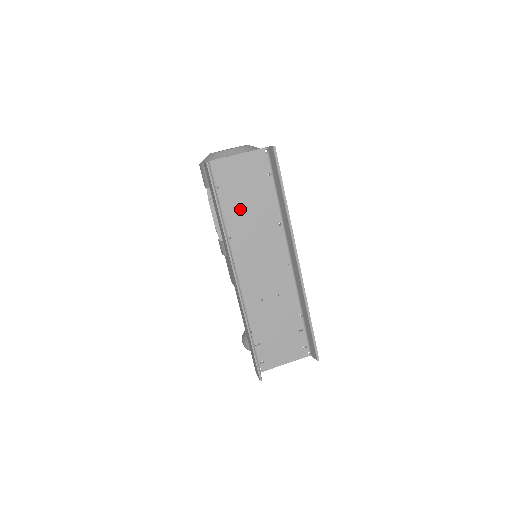
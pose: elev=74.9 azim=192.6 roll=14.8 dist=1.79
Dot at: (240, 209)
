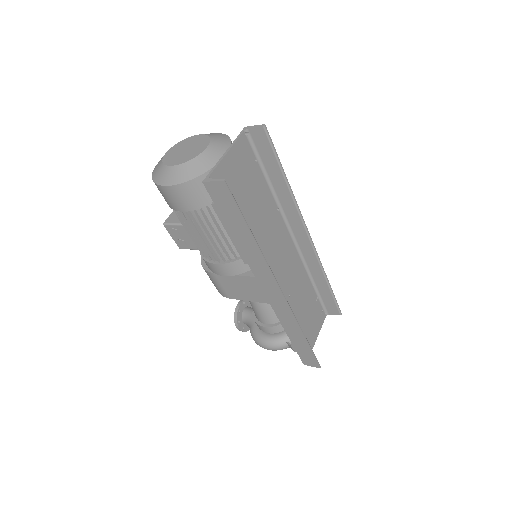
Dot at: (249, 216)
